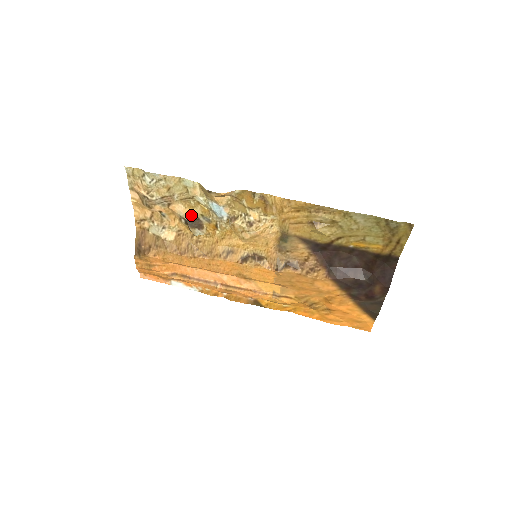
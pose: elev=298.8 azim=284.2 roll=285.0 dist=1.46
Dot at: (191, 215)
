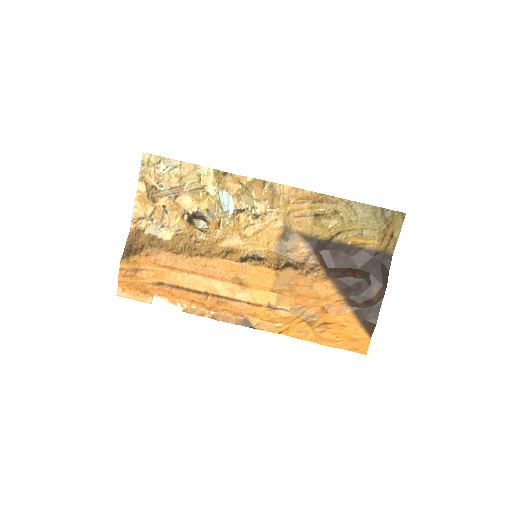
Dot at: (196, 210)
